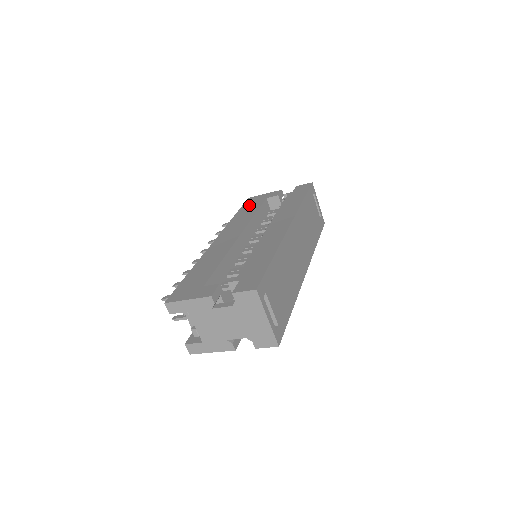
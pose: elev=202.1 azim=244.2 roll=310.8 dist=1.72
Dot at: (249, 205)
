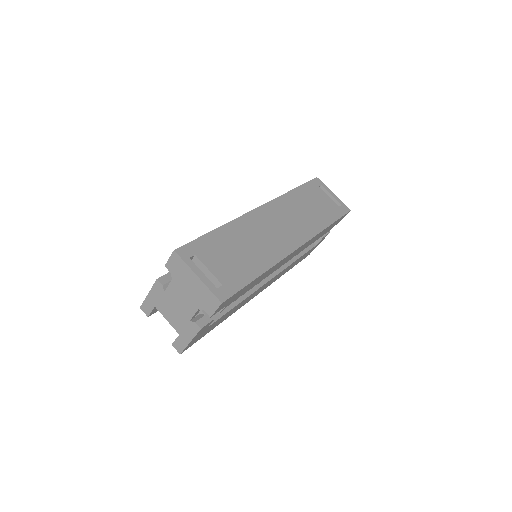
Dot at: occluded
